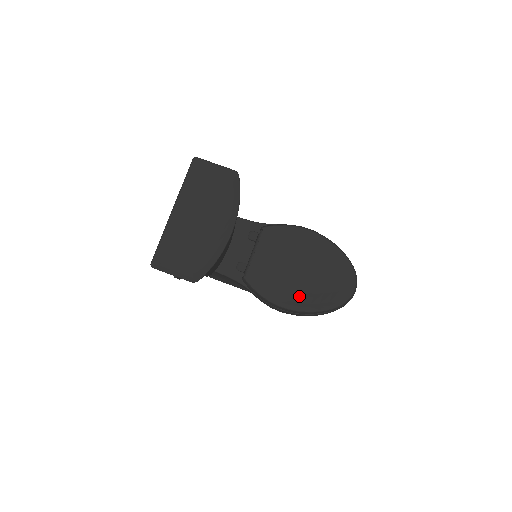
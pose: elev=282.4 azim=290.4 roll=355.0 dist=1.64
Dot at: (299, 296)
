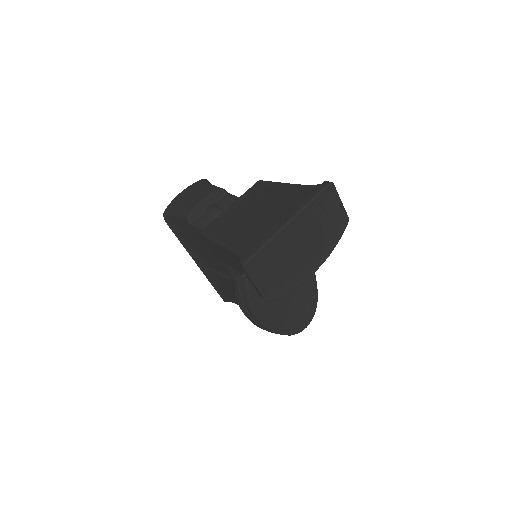
Dot at: (272, 314)
